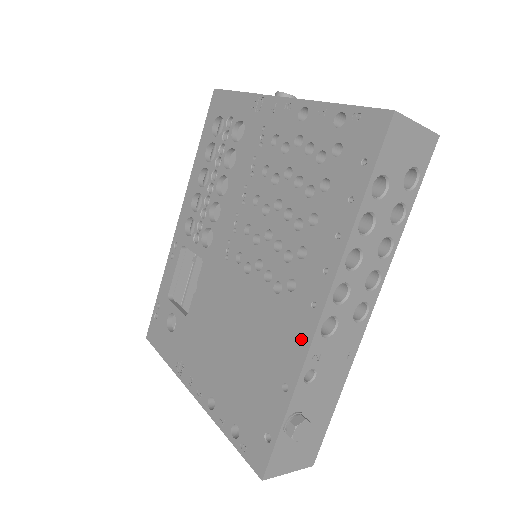
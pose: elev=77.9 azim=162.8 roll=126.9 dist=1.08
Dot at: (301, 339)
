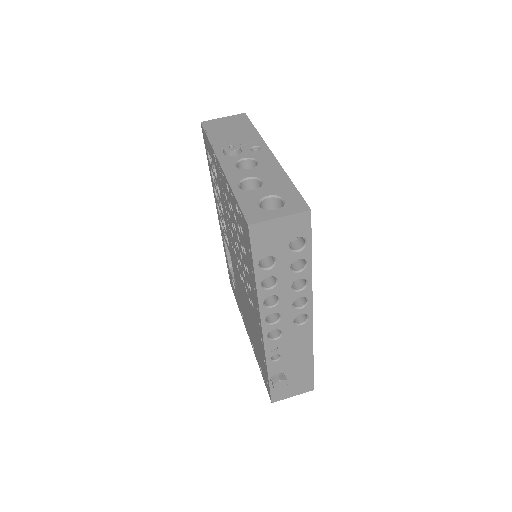
Dot at: occluded
